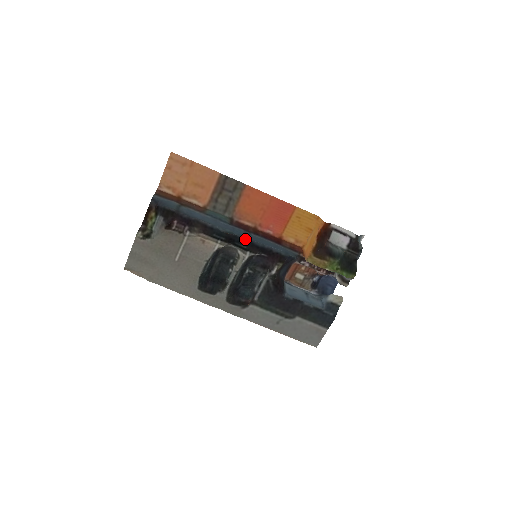
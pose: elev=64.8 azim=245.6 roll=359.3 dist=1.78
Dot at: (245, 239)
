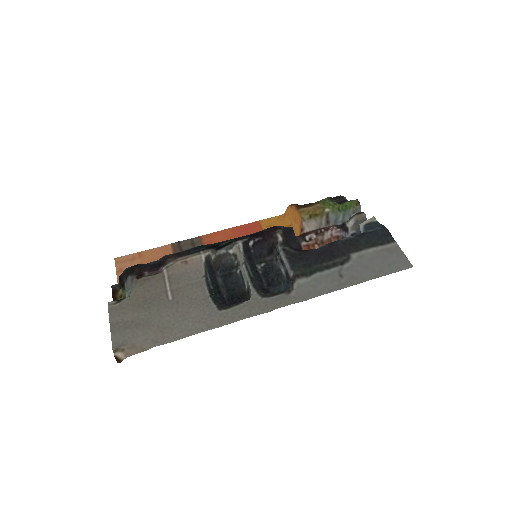
Dot at: (227, 240)
